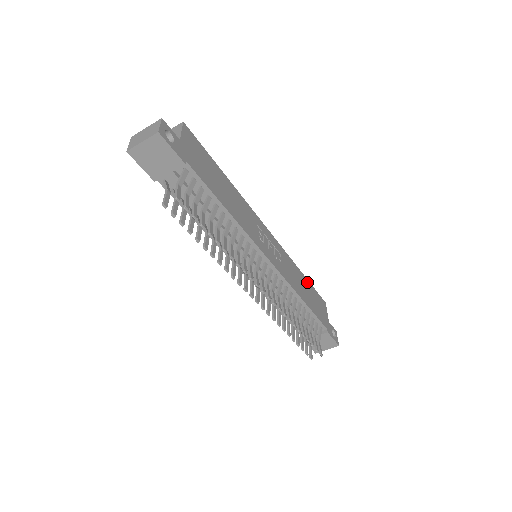
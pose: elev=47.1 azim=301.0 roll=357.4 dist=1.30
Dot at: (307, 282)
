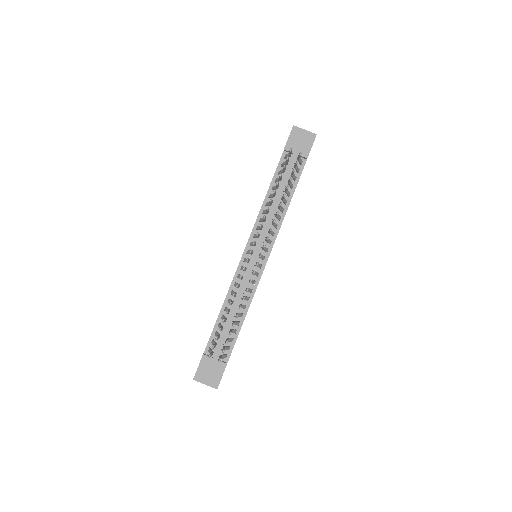
Dot at: occluded
